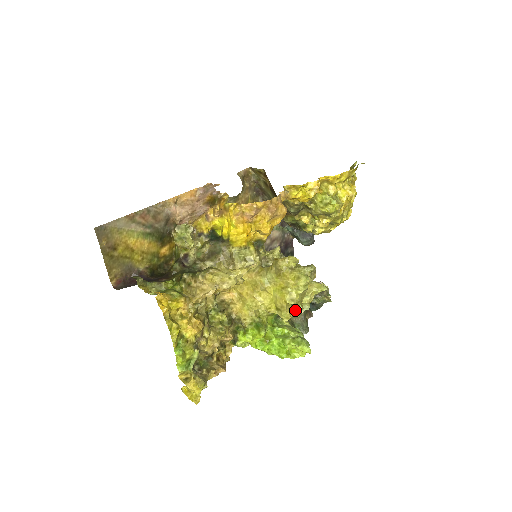
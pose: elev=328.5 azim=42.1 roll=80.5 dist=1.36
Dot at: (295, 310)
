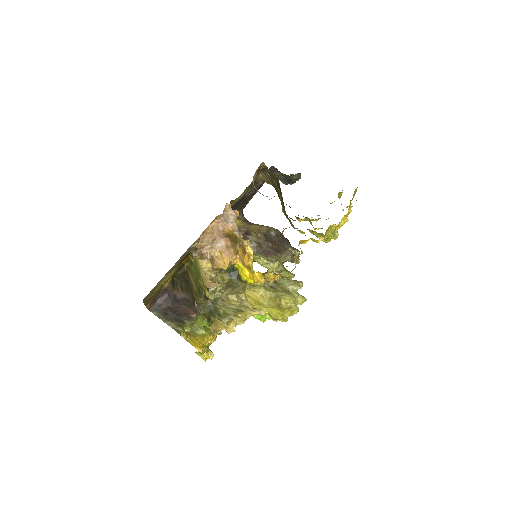
Dot at: occluded
